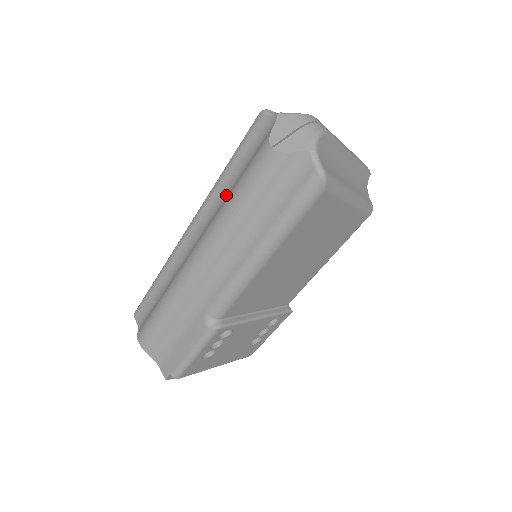
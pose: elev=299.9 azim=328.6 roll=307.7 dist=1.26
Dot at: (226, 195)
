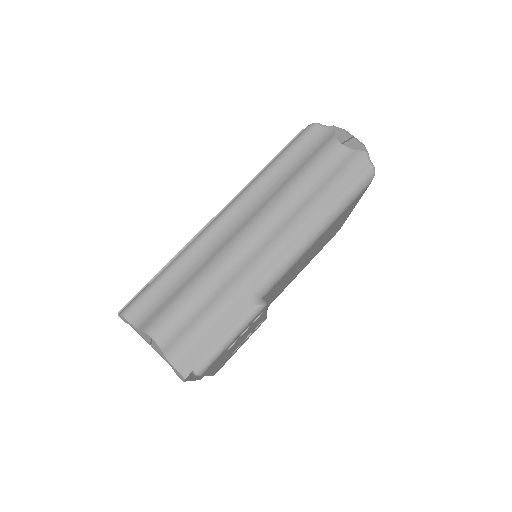
Dot at: (283, 180)
